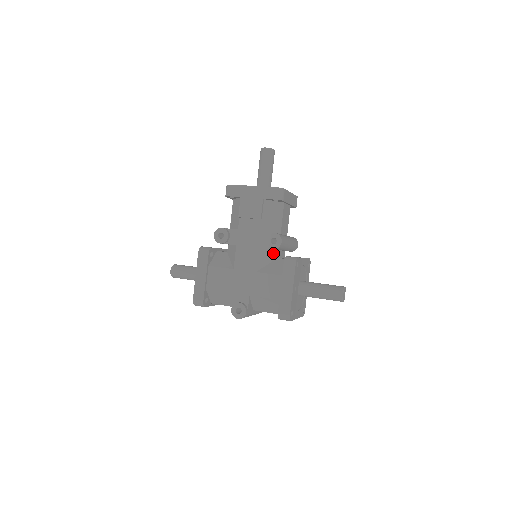
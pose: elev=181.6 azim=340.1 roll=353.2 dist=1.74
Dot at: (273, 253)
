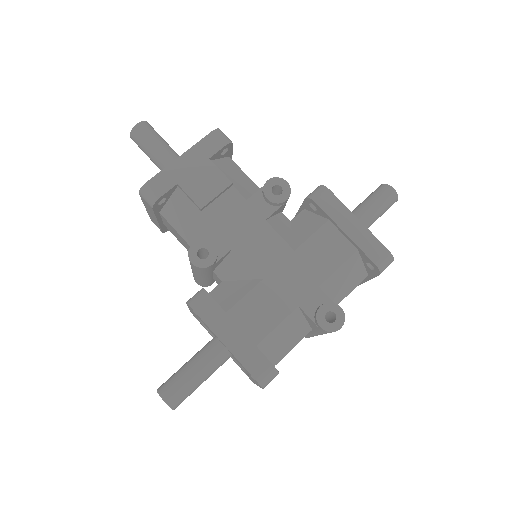
Dot at: (281, 218)
